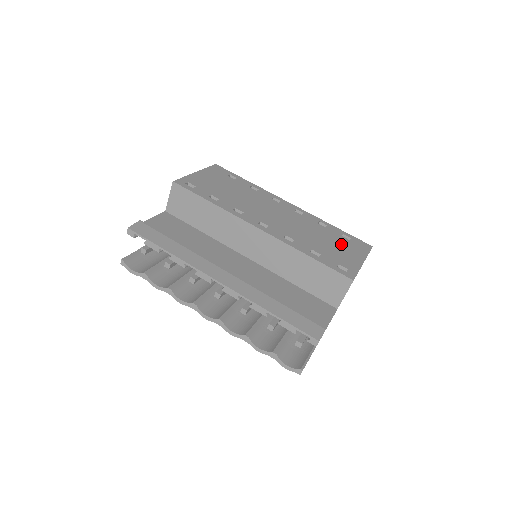
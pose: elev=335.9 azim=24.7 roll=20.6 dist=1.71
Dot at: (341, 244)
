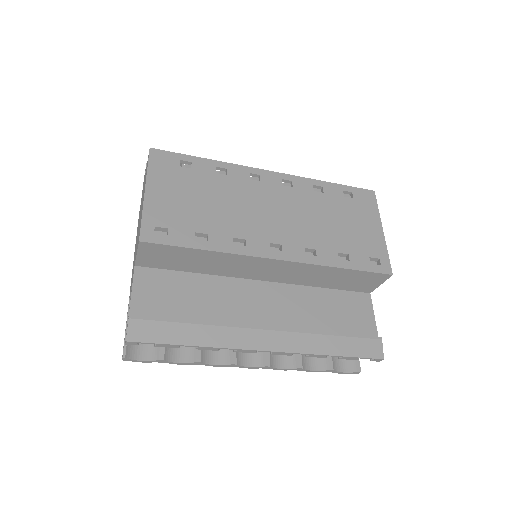
Dot at: (352, 215)
